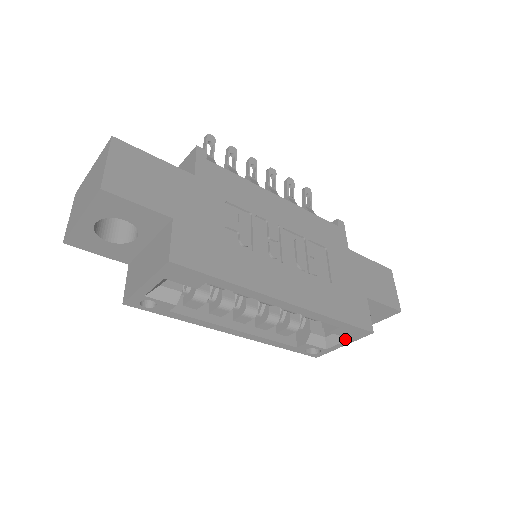
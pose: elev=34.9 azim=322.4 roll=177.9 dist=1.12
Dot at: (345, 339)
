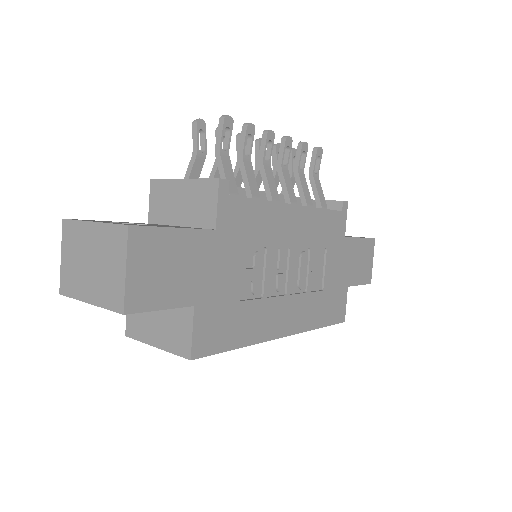
Dot at: occluded
